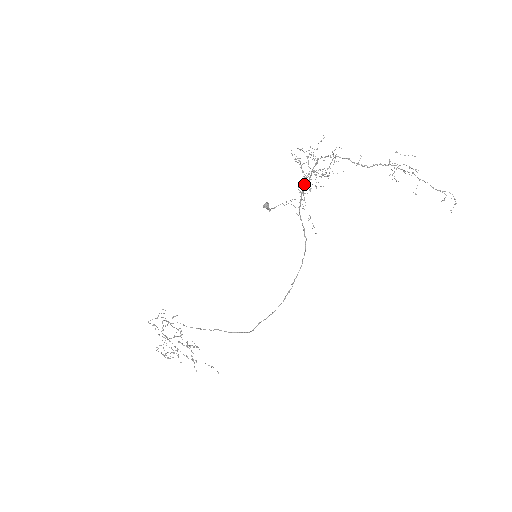
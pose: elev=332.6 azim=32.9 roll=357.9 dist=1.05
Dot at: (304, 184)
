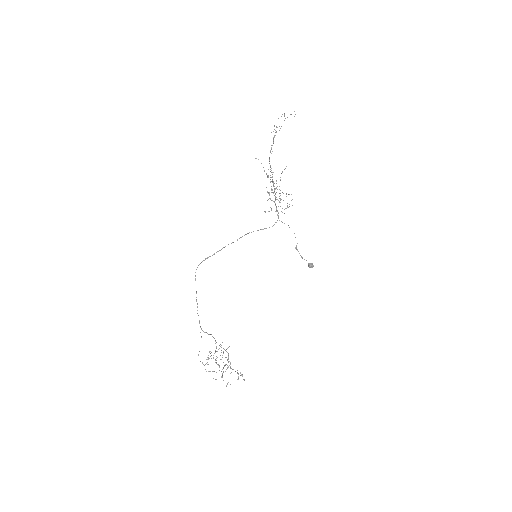
Dot at: (275, 199)
